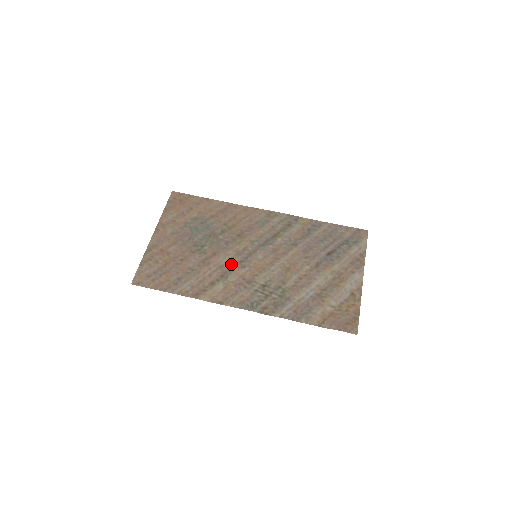
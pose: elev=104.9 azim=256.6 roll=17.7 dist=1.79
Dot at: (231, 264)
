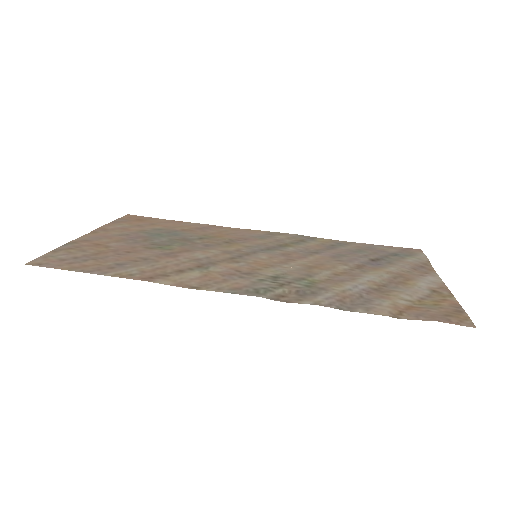
Dot at: (214, 259)
